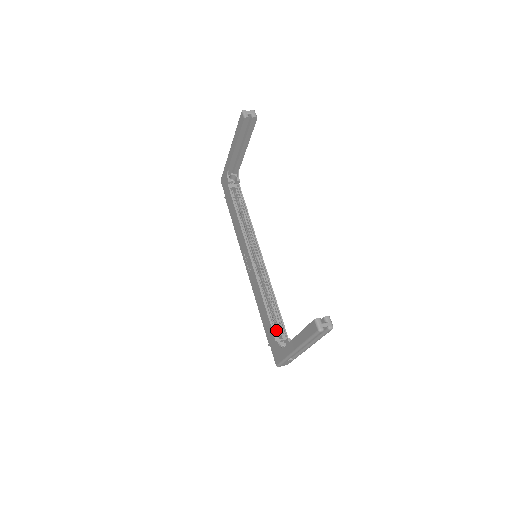
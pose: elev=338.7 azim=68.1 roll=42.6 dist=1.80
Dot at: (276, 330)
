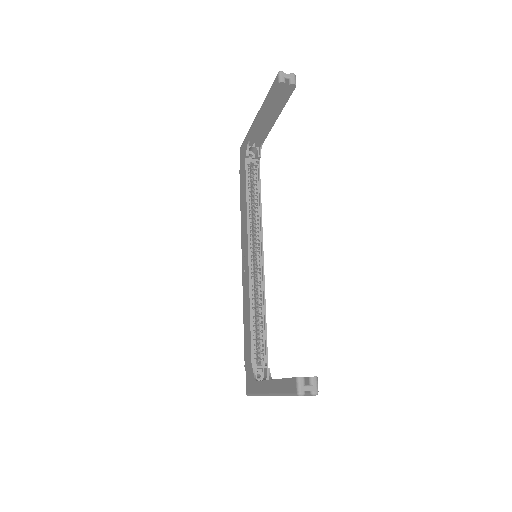
Dot at: (256, 353)
